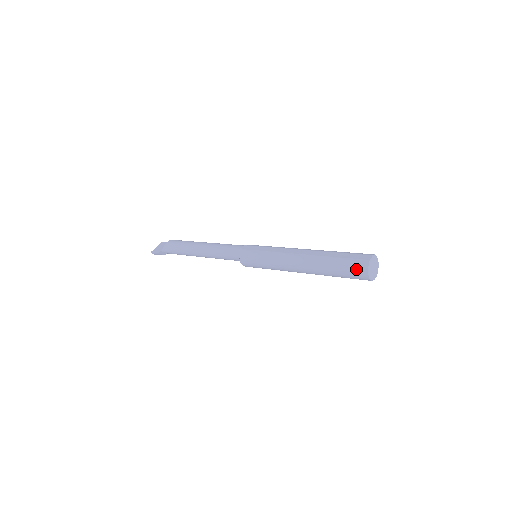
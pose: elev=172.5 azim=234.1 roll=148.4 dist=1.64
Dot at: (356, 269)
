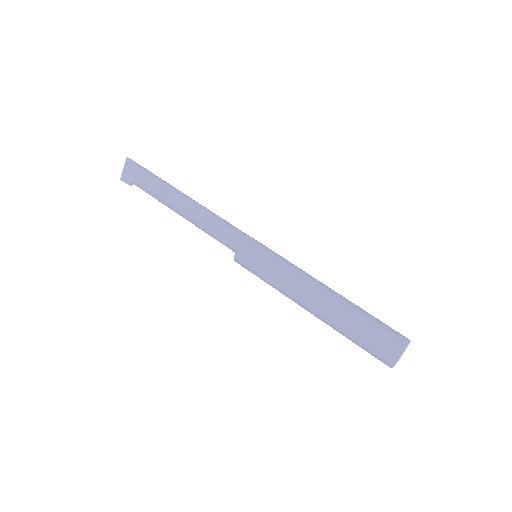
Dot at: occluded
